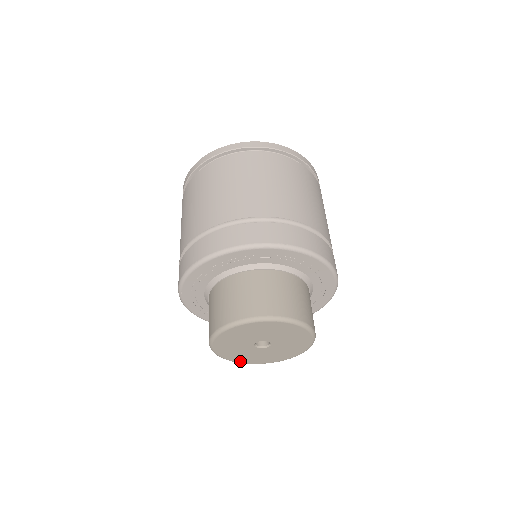
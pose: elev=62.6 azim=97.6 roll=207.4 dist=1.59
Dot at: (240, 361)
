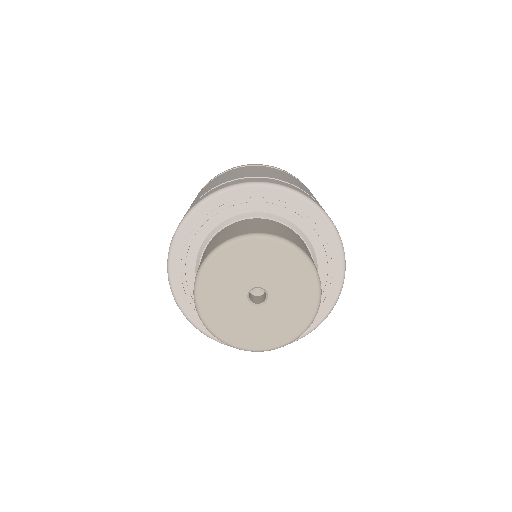
Dot at: (265, 346)
